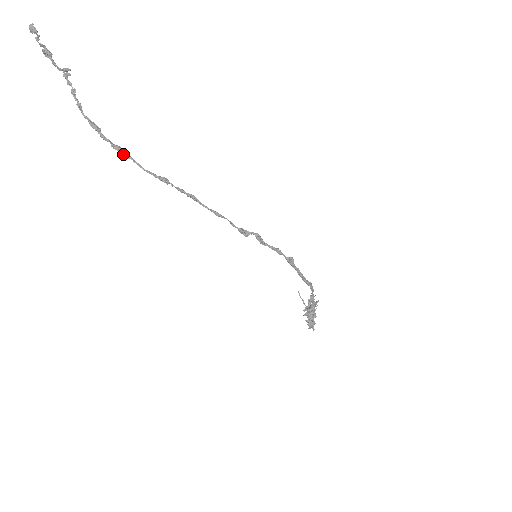
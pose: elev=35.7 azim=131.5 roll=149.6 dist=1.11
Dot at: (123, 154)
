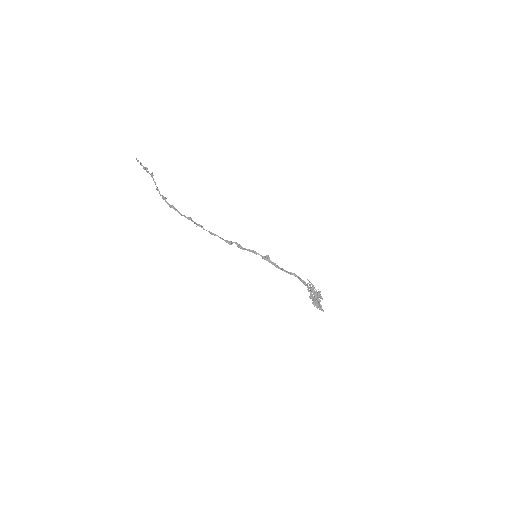
Dot at: occluded
